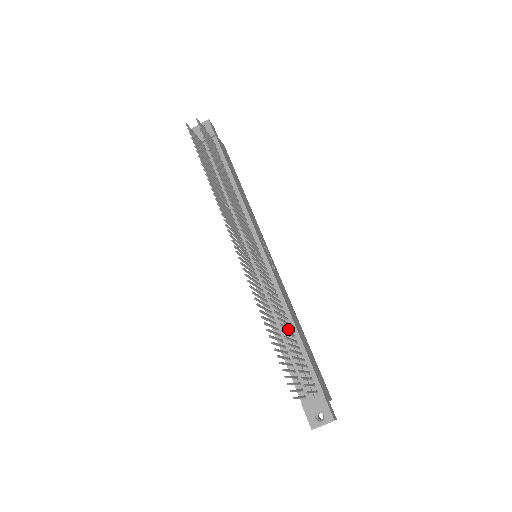
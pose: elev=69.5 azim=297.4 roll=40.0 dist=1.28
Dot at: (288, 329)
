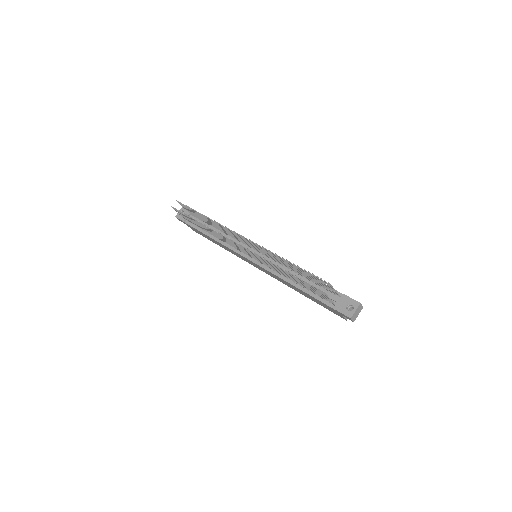
Dot at: (299, 273)
